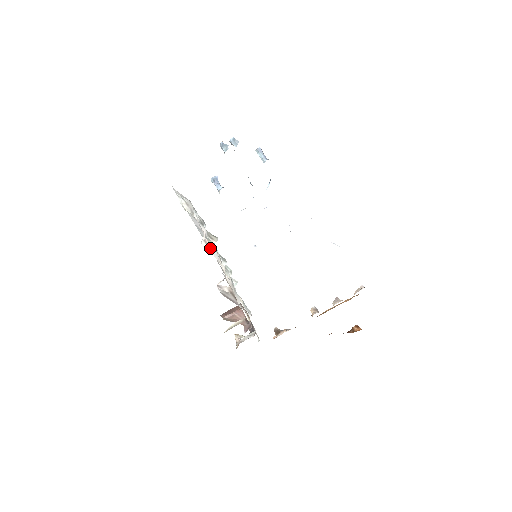
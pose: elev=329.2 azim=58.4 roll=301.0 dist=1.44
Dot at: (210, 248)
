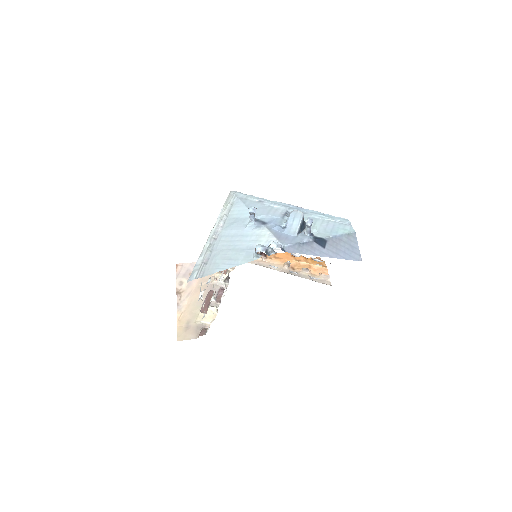
Dot at: (203, 306)
